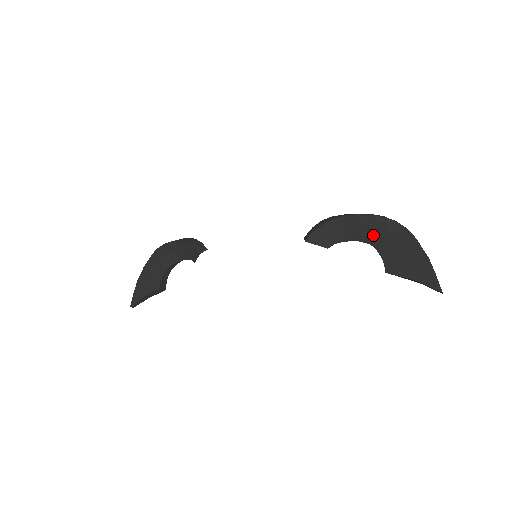
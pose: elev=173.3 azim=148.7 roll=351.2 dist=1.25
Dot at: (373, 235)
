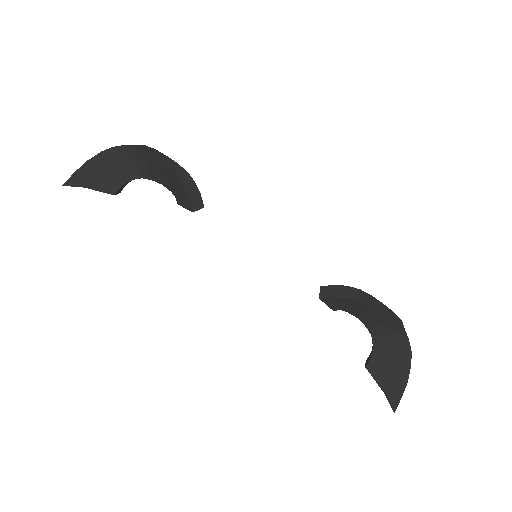
Dot at: (381, 333)
